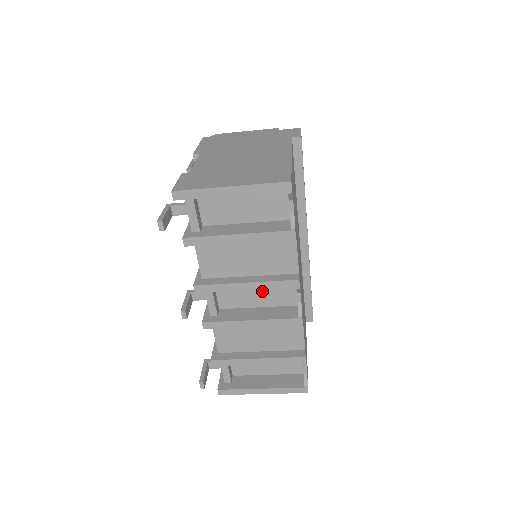
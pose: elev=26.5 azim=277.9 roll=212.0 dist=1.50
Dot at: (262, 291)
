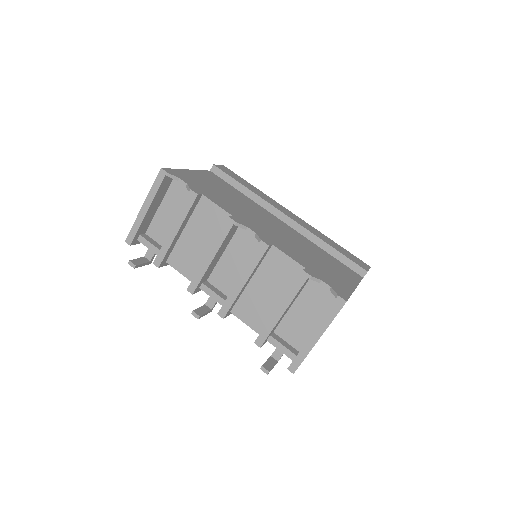
Dot at: (237, 256)
